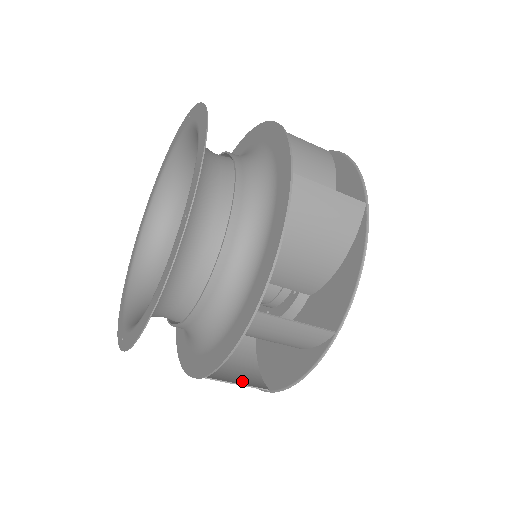
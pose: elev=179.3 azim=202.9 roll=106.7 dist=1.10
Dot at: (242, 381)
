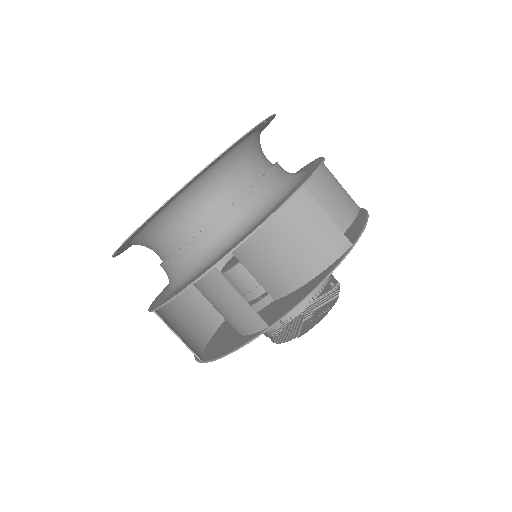
Dot at: (244, 307)
